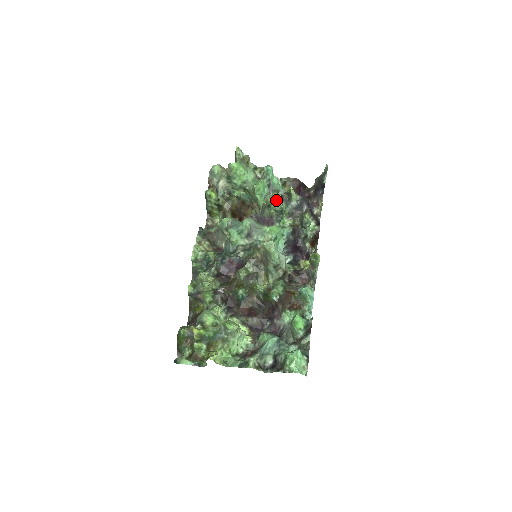
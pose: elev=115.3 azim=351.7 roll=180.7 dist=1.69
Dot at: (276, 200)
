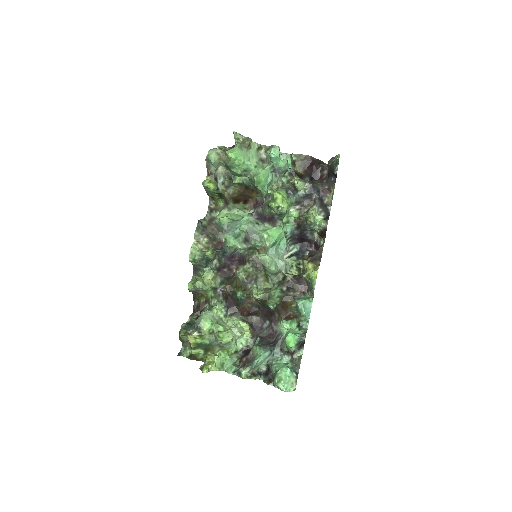
Dot at: (276, 202)
